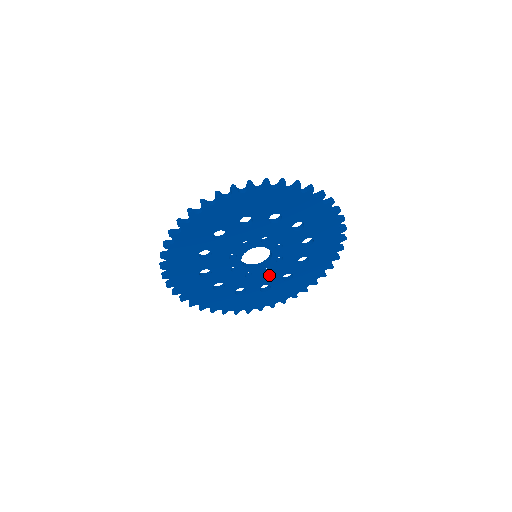
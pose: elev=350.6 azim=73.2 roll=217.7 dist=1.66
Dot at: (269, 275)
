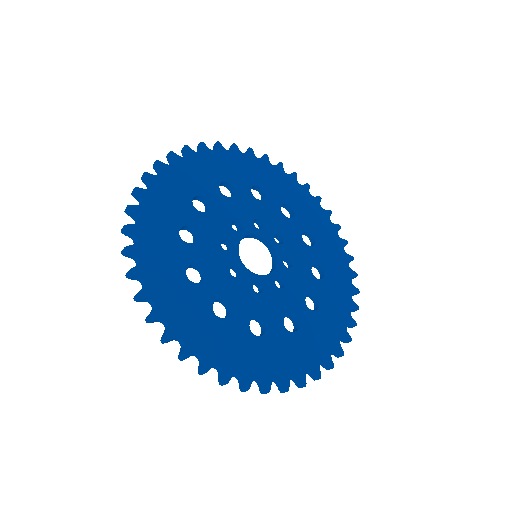
Dot at: (286, 294)
